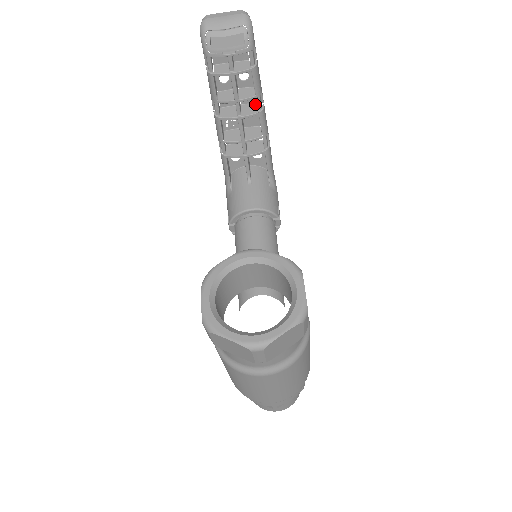
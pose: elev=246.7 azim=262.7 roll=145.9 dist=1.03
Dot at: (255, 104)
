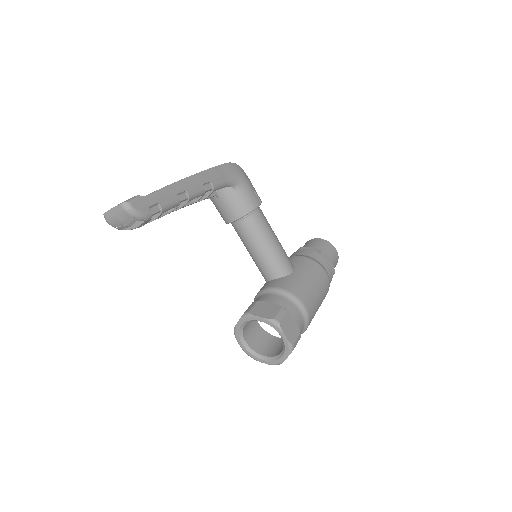
Dot at: occluded
